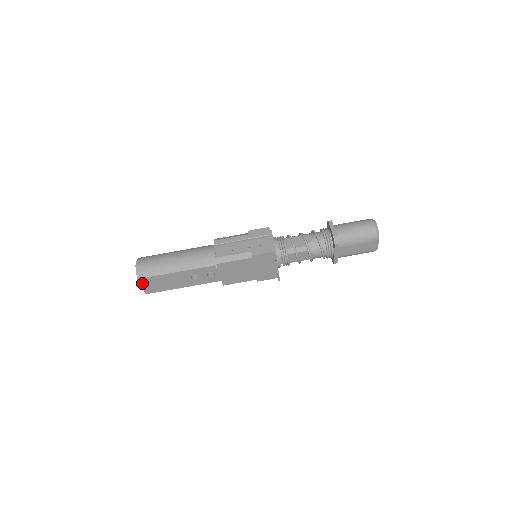
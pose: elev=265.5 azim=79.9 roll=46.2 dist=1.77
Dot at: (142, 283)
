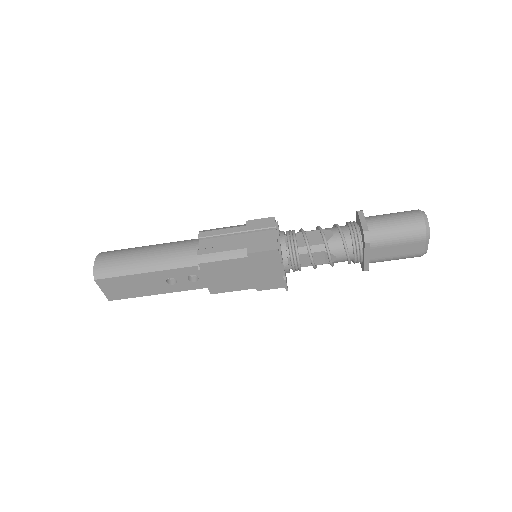
Dot at: (101, 286)
